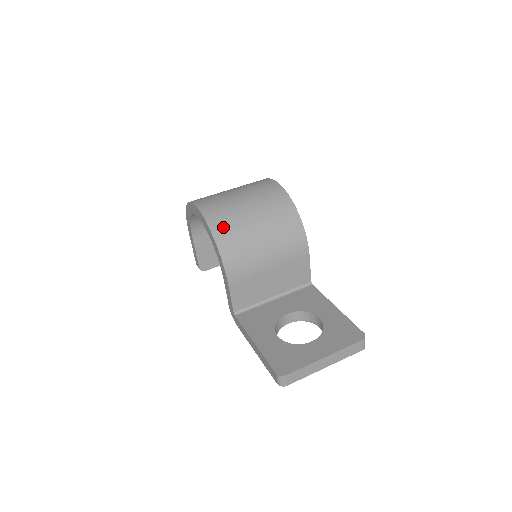
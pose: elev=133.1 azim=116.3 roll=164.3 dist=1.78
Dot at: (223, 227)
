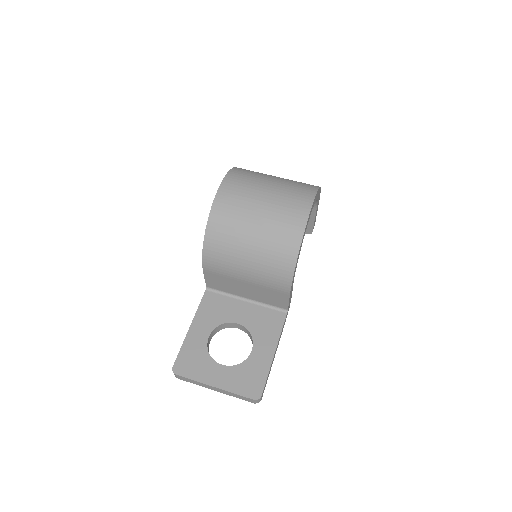
Dot at: (220, 226)
